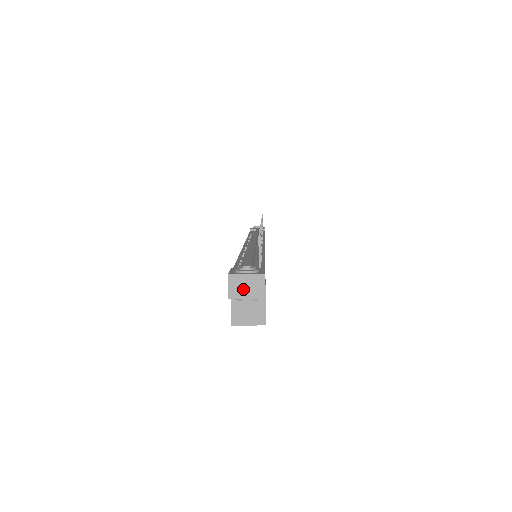
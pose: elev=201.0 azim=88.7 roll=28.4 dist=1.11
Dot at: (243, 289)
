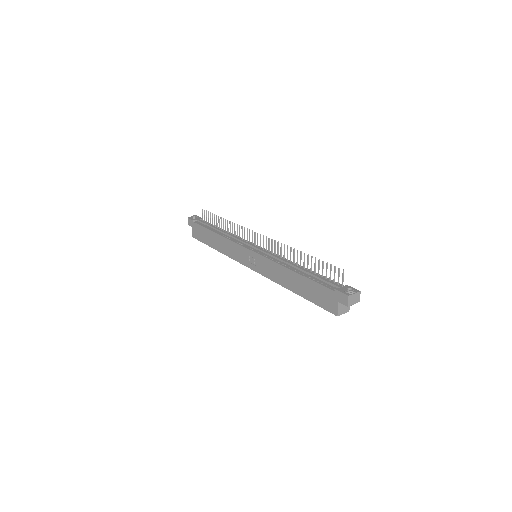
Dot at: (353, 300)
